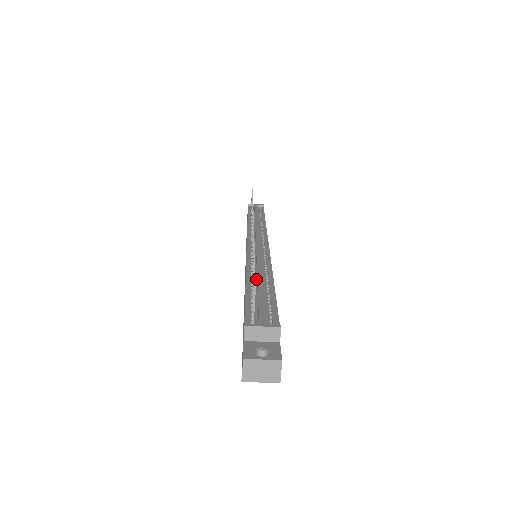
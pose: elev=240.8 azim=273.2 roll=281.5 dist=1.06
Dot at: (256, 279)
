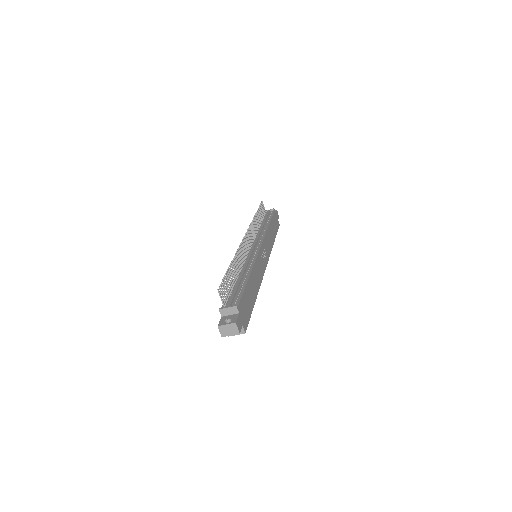
Dot at: occluded
